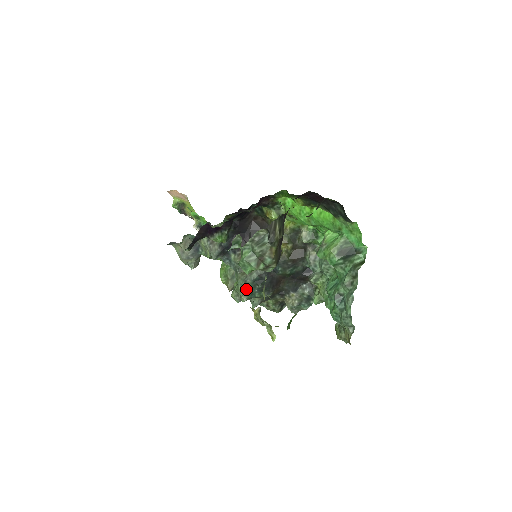
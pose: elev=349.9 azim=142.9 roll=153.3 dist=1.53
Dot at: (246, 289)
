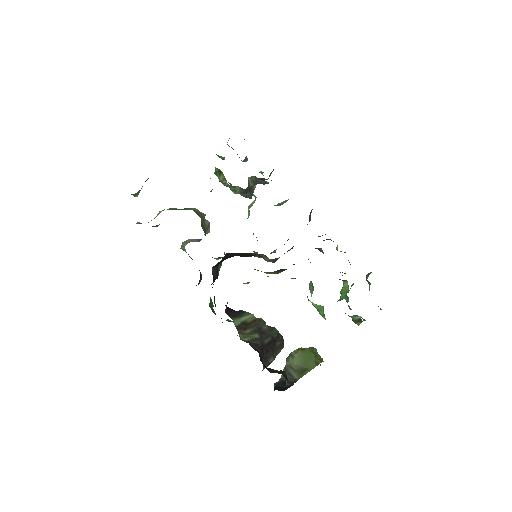
Dot at: occluded
